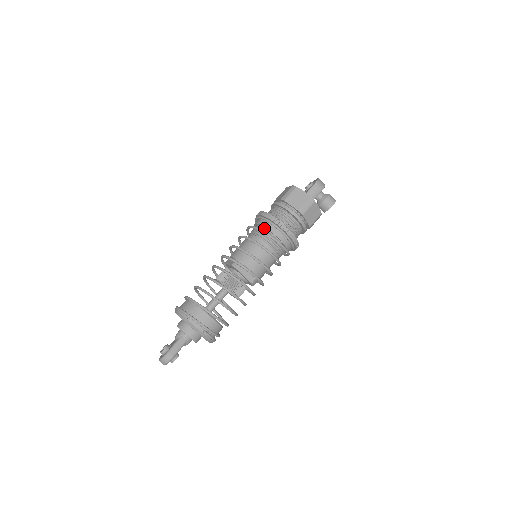
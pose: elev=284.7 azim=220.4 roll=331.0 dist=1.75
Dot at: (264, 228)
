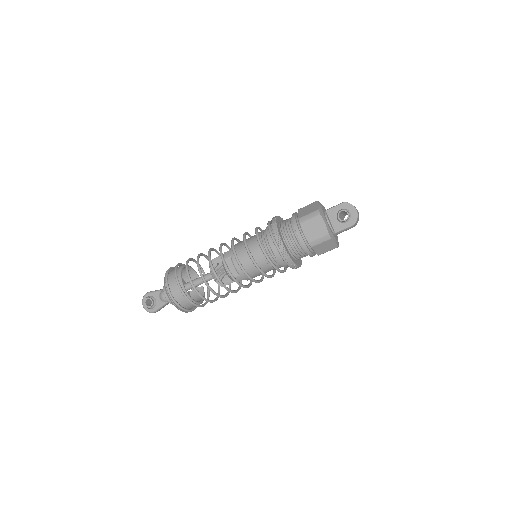
Dot at: (278, 260)
